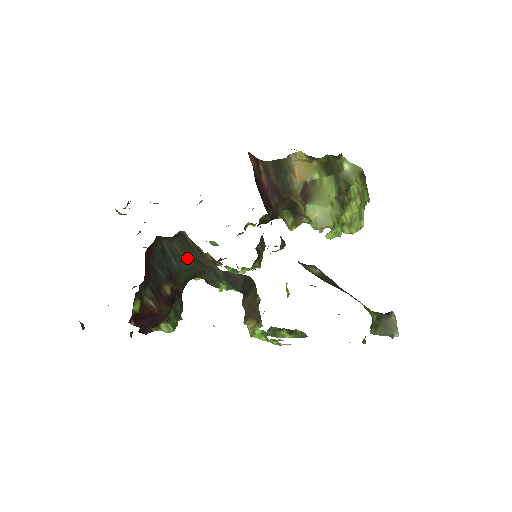
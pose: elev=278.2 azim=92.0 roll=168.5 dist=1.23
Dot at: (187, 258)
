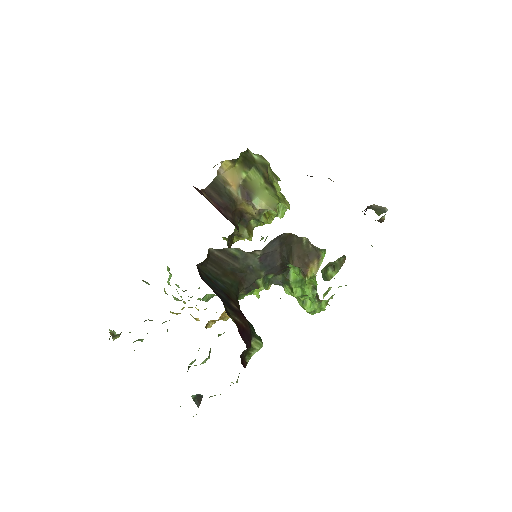
Dot at: (225, 274)
